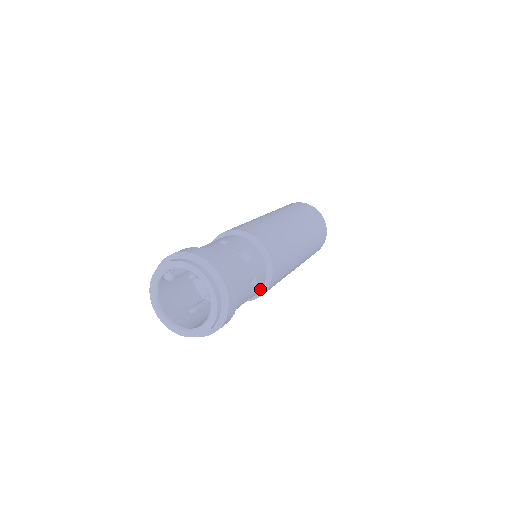
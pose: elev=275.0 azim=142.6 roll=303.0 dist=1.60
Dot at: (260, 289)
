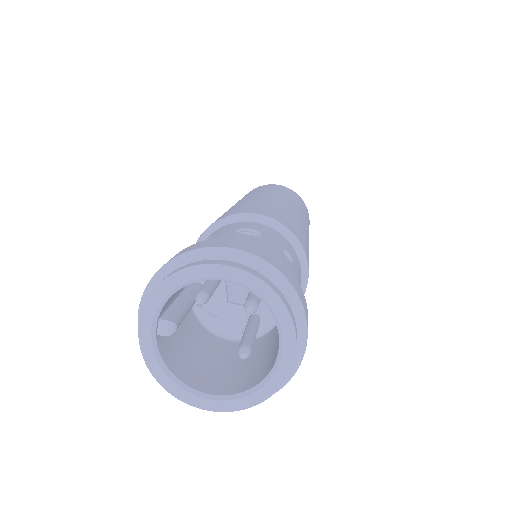
Dot at: (300, 272)
